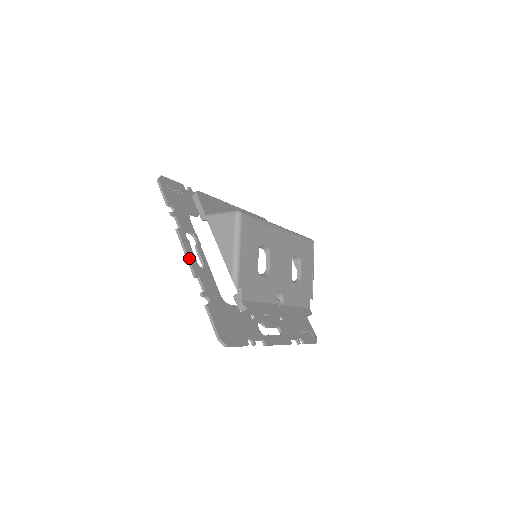
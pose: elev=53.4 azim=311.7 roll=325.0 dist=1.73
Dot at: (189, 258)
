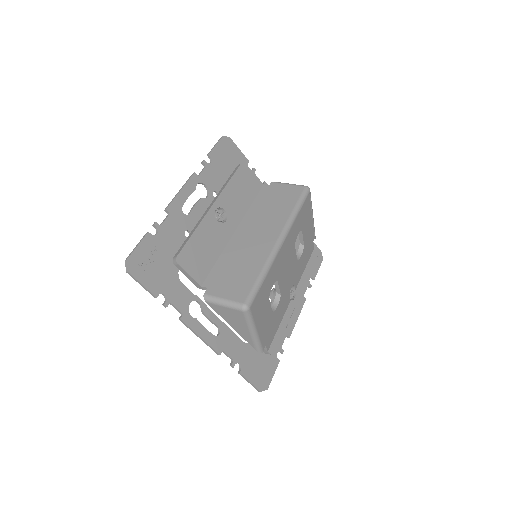
Dot at: (206, 342)
